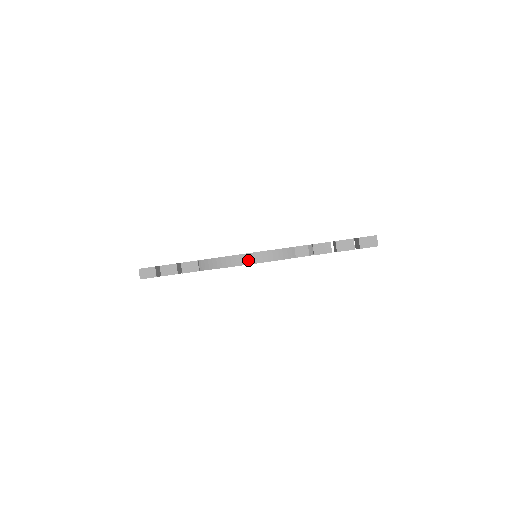
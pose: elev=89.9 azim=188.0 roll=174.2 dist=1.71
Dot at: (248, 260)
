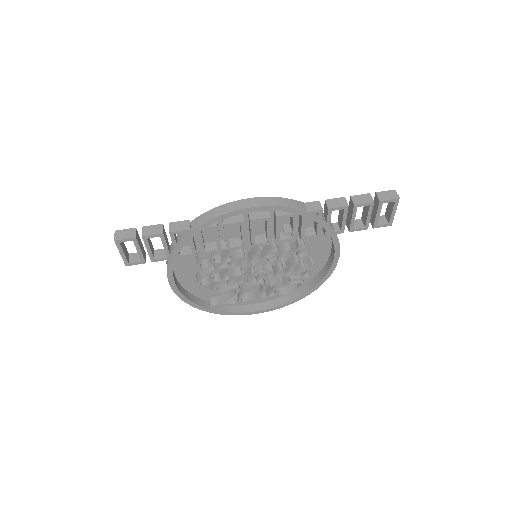
Dot at: (252, 203)
